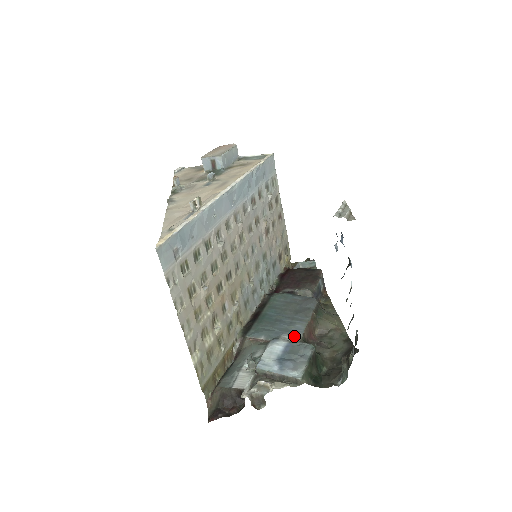
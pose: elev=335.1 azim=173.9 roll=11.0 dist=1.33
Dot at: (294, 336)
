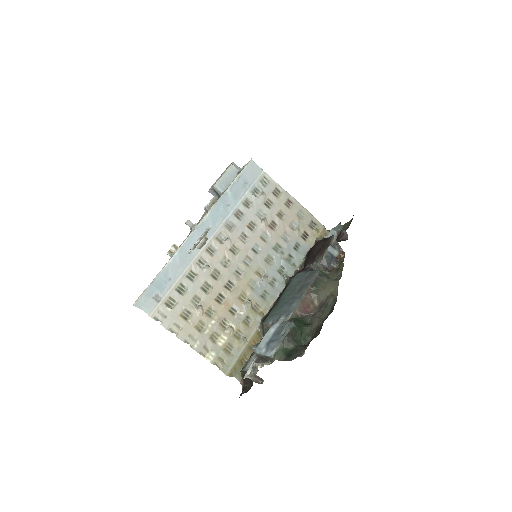
Dot at: (287, 316)
